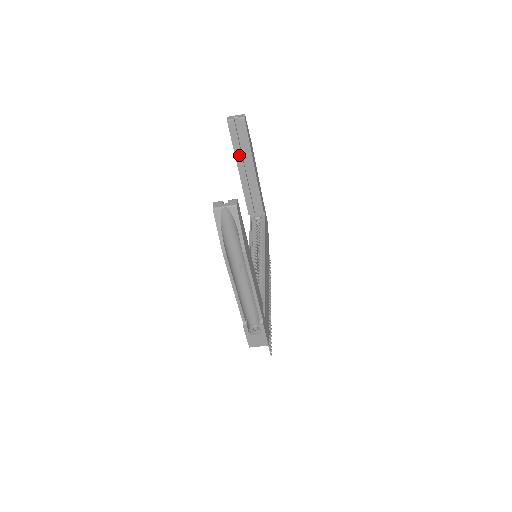
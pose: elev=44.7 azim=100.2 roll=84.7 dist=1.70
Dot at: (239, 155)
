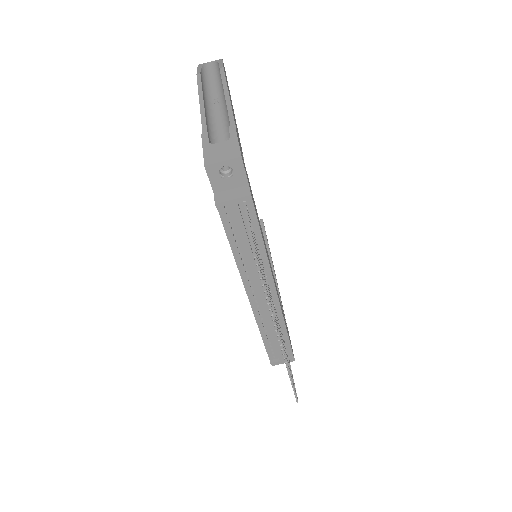
Dot at: occluded
